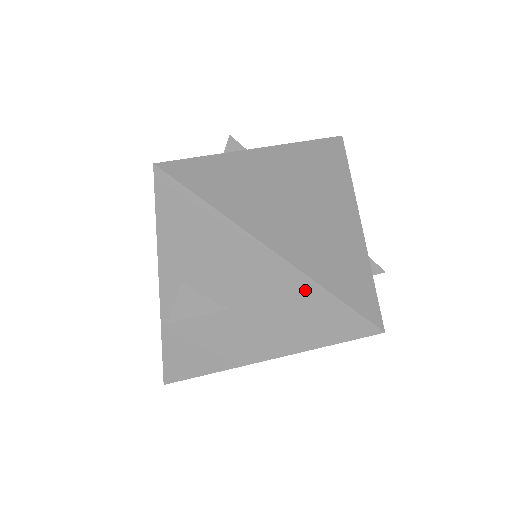
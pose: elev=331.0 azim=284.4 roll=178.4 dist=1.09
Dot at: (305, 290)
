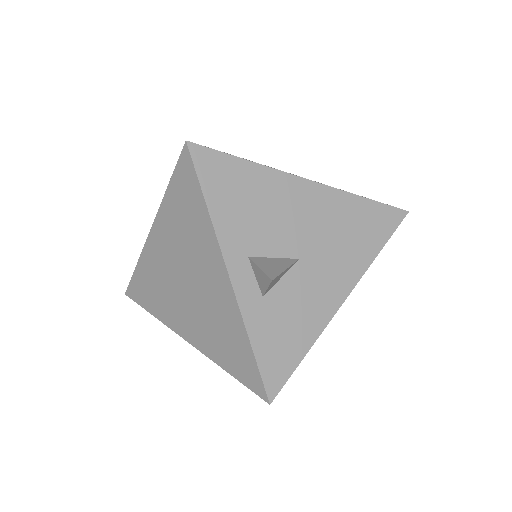
Dot at: (346, 204)
